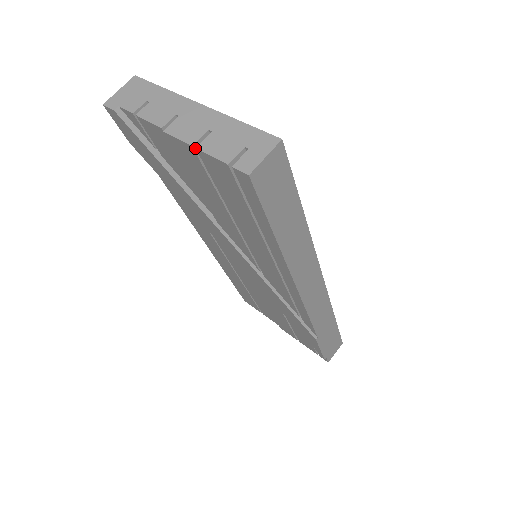
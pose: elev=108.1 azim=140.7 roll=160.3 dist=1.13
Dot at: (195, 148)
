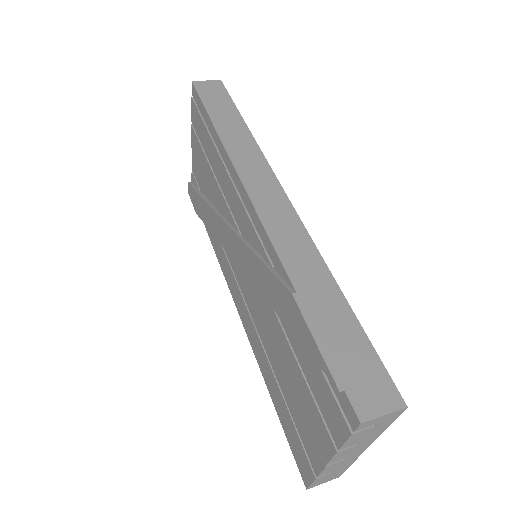
Dot at: (193, 126)
